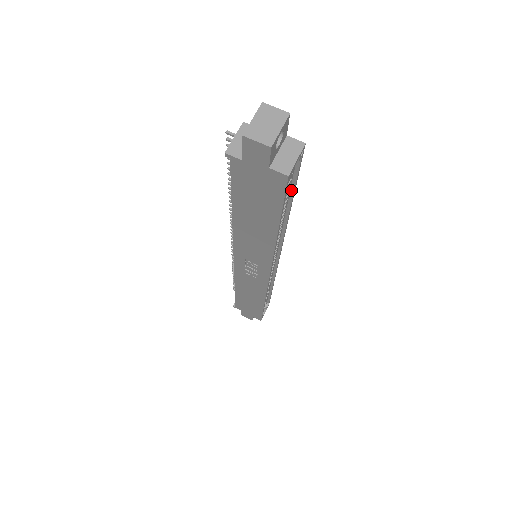
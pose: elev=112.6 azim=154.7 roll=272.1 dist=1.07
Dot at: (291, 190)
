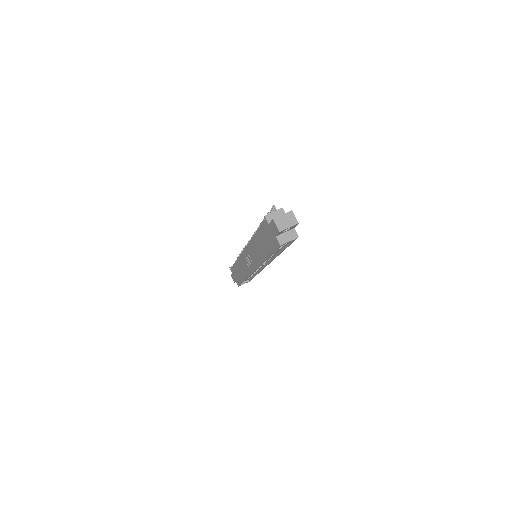
Dot at: (285, 246)
